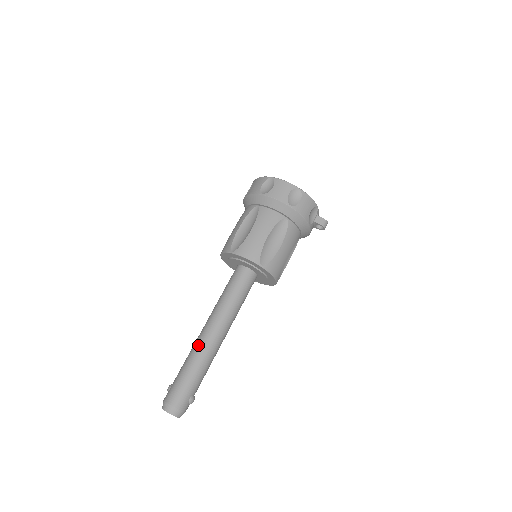
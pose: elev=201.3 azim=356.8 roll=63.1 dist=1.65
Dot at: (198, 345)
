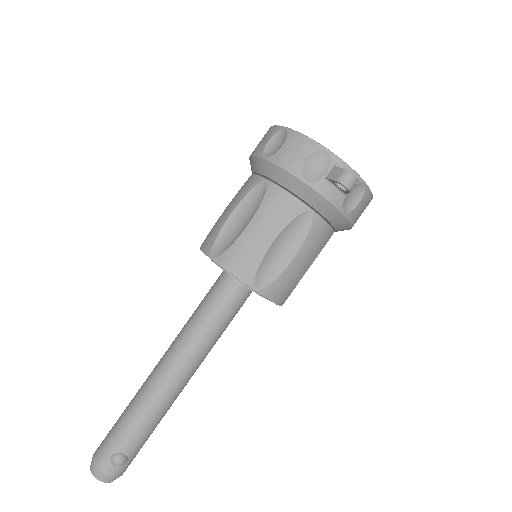
Dot at: (146, 380)
